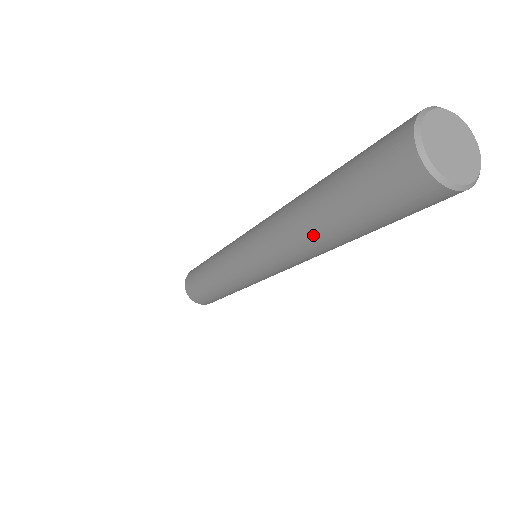
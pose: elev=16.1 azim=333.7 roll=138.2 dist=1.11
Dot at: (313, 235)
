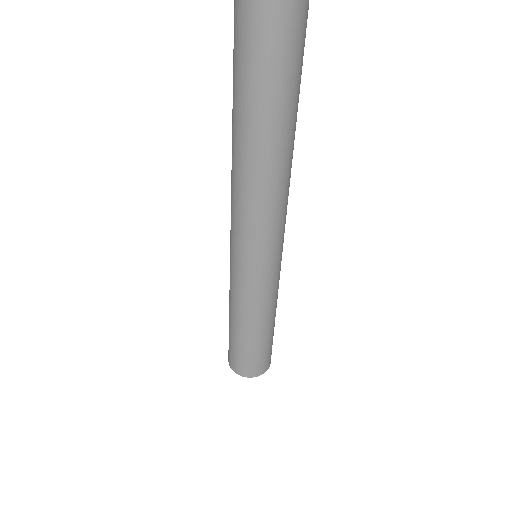
Dot at: (242, 138)
